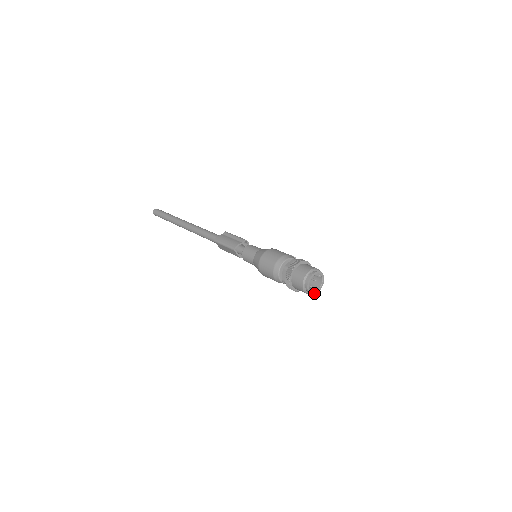
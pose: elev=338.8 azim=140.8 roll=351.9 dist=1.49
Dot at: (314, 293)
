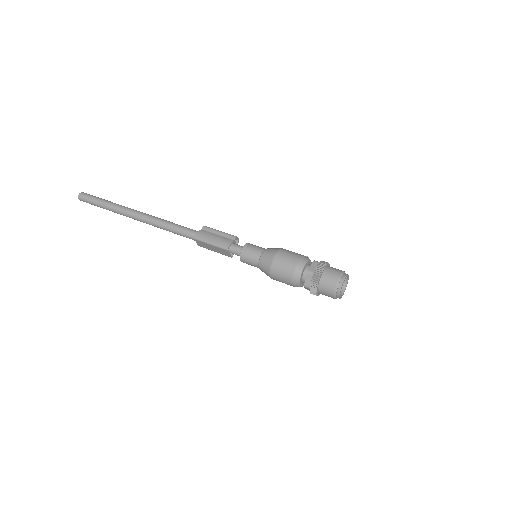
Dot at: (341, 297)
